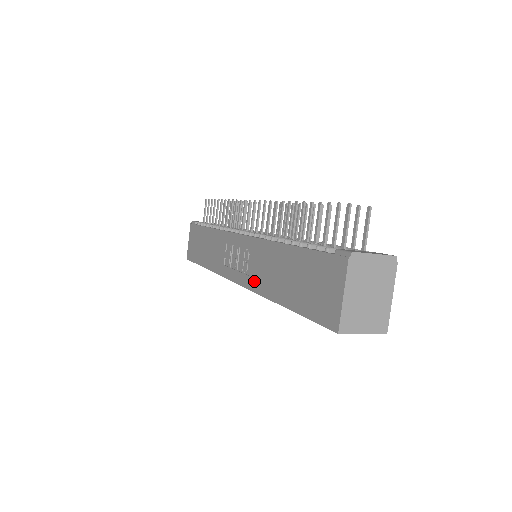
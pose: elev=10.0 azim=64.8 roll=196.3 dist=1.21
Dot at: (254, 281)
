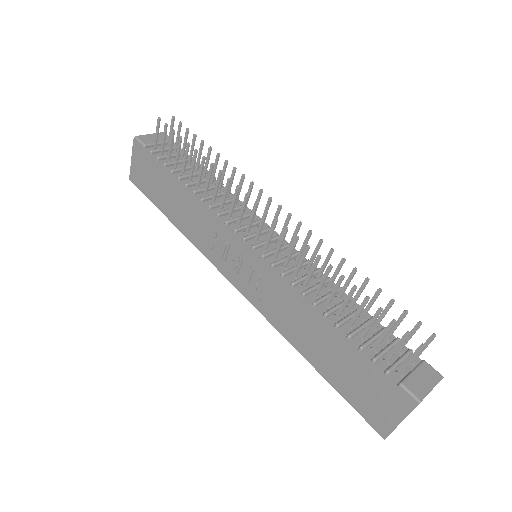
Dot at: (269, 312)
